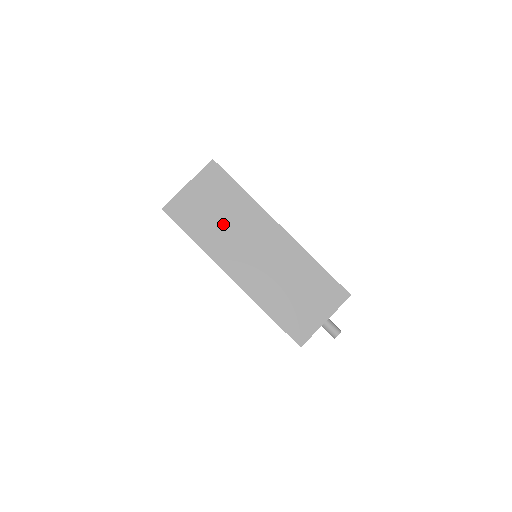
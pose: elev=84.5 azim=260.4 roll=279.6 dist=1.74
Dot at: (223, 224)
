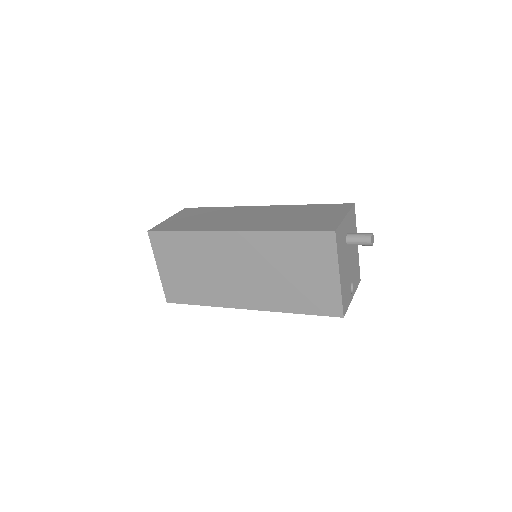
Dot at: (209, 219)
